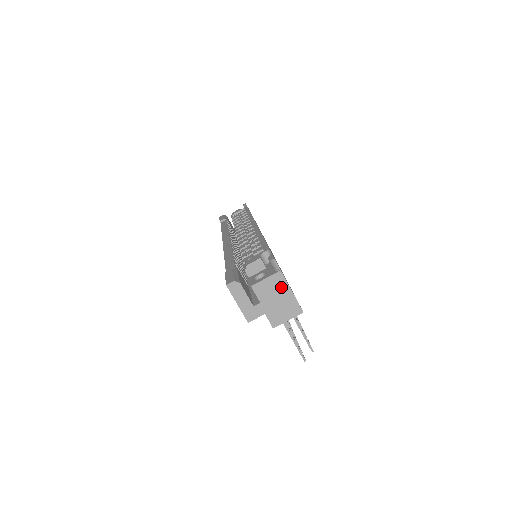
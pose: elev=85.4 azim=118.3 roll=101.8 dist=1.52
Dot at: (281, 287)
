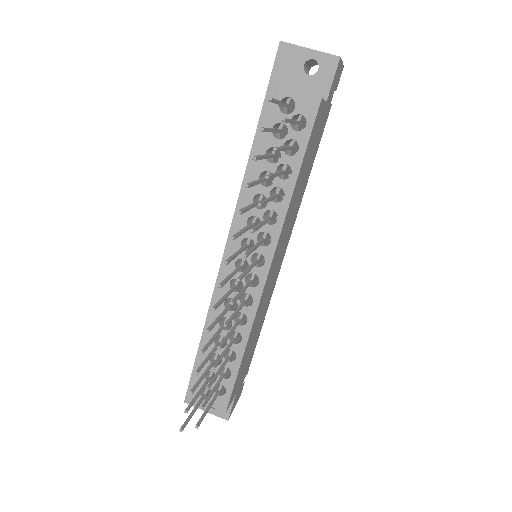
Dot at: occluded
